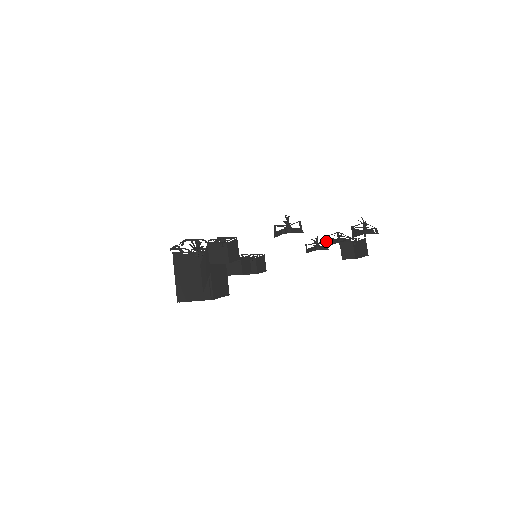
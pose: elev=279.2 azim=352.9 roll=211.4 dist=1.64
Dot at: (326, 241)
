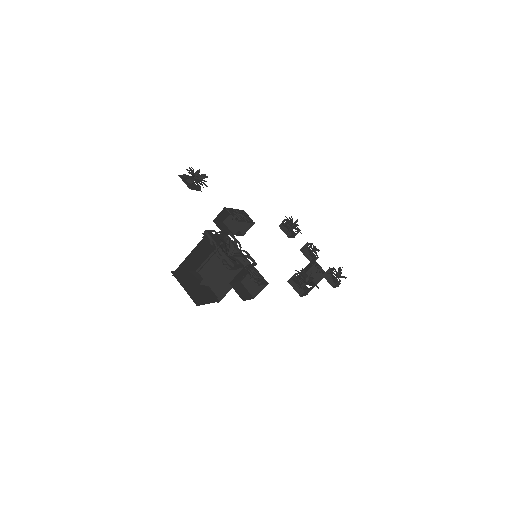
Dot at: occluded
